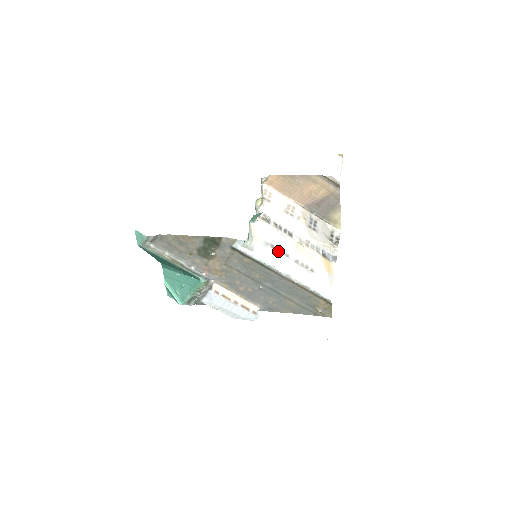
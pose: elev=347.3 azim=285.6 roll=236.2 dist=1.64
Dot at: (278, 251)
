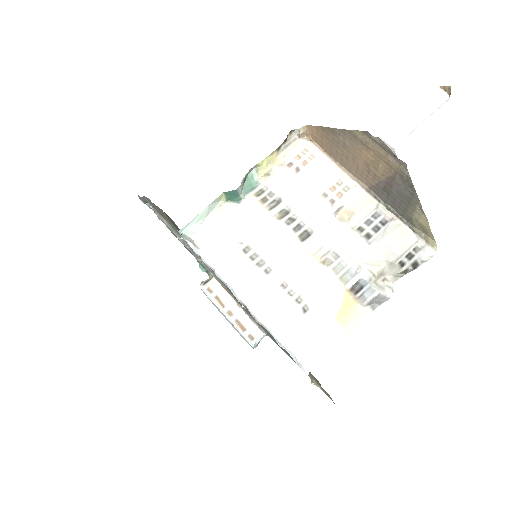
Dot at: (252, 259)
